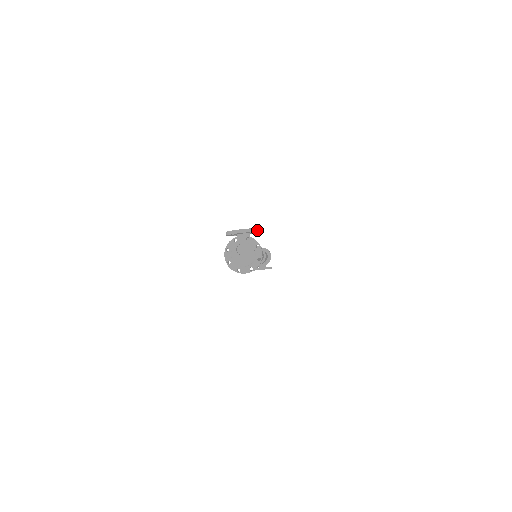
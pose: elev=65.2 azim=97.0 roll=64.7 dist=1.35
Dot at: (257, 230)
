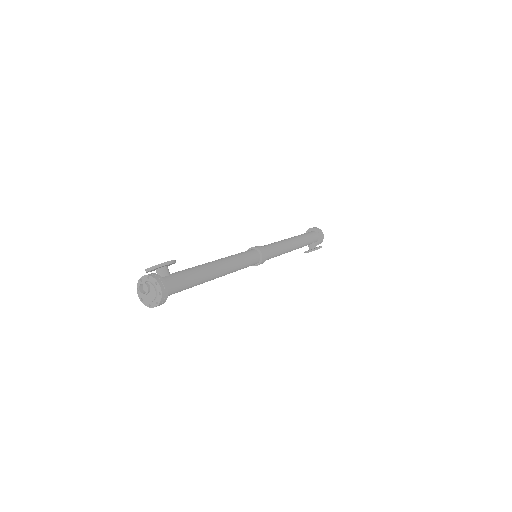
Dot at: (164, 264)
